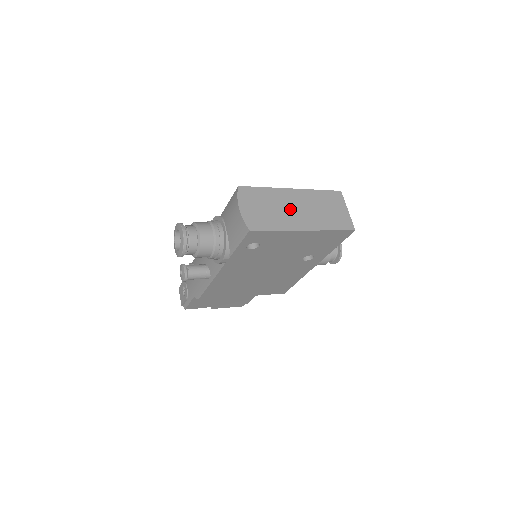
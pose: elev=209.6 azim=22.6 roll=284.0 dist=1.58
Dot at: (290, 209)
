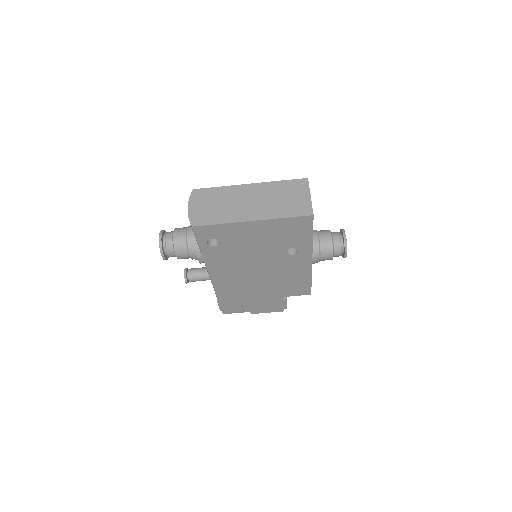
Dot at: (241, 203)
